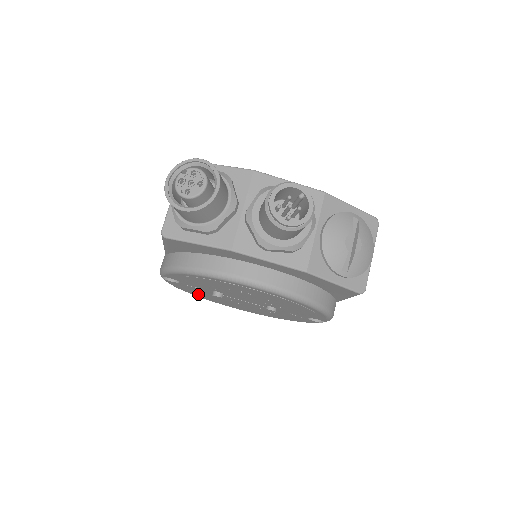
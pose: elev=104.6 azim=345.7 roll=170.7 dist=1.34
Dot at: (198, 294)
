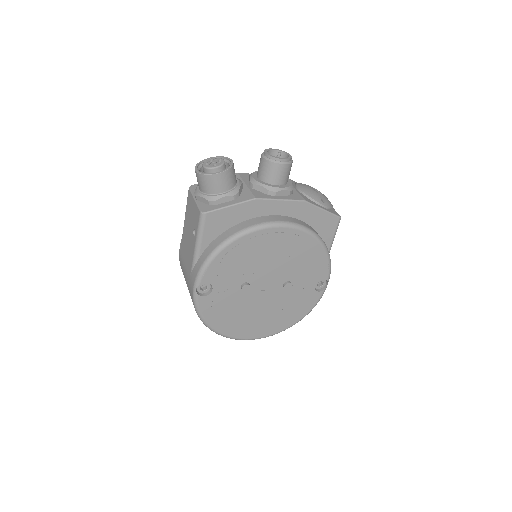
Dot at: (223, 320)
